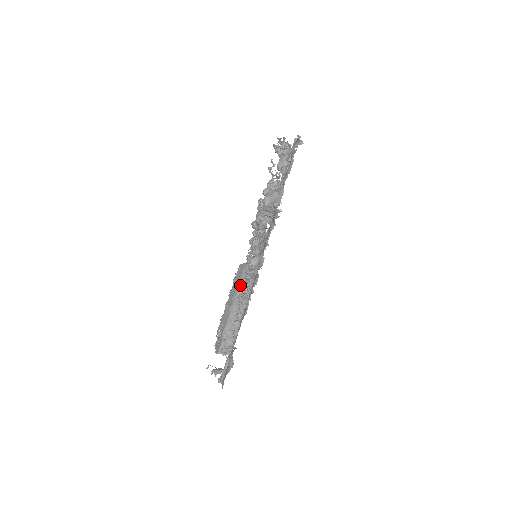
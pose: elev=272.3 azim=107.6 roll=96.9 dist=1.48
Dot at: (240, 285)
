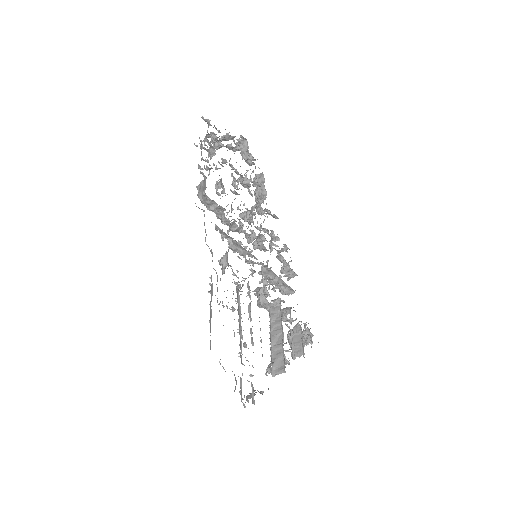
Dot at: (211, 292)
